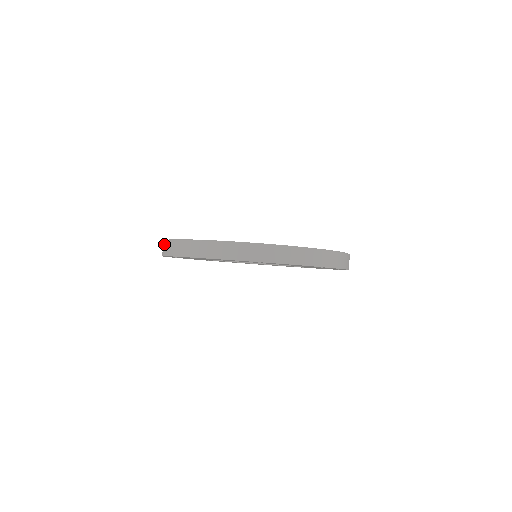
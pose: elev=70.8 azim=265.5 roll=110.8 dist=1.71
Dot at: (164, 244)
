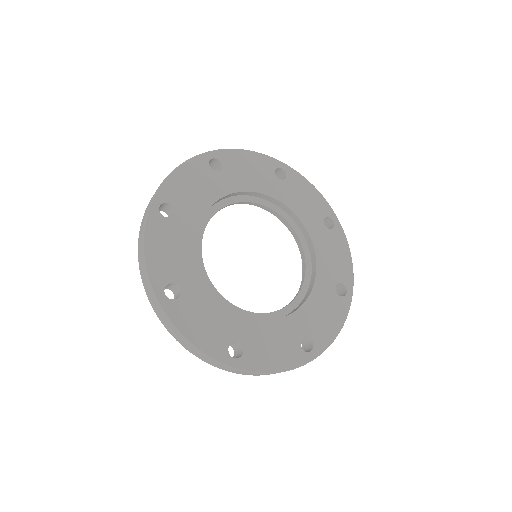
Dot at: (141, 245)
